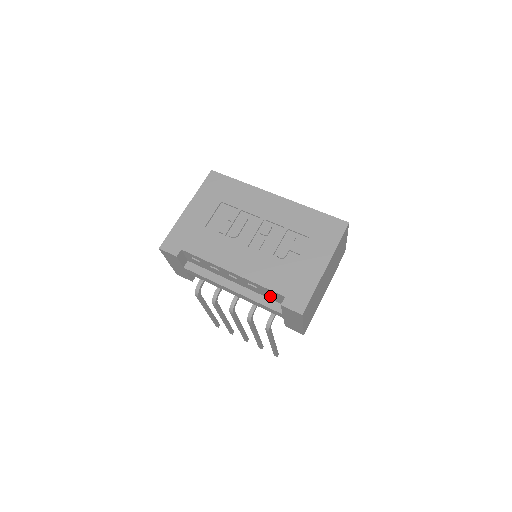
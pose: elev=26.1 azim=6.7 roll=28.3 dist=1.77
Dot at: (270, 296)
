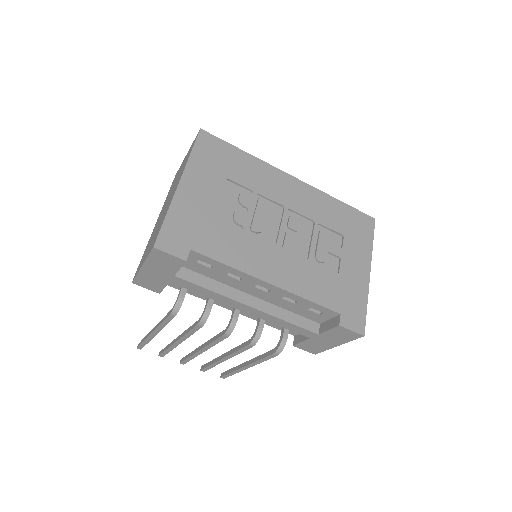
Dot at: (306, 312)
